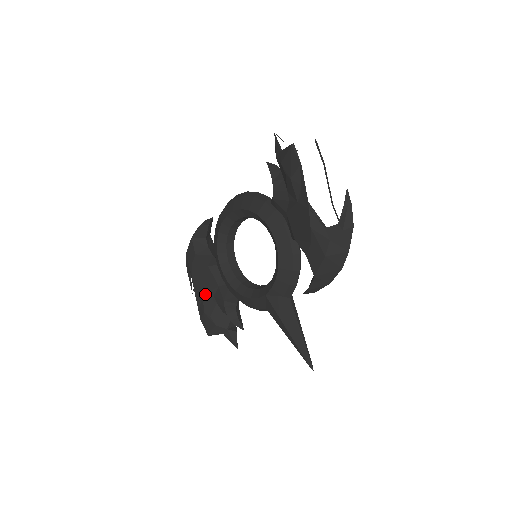
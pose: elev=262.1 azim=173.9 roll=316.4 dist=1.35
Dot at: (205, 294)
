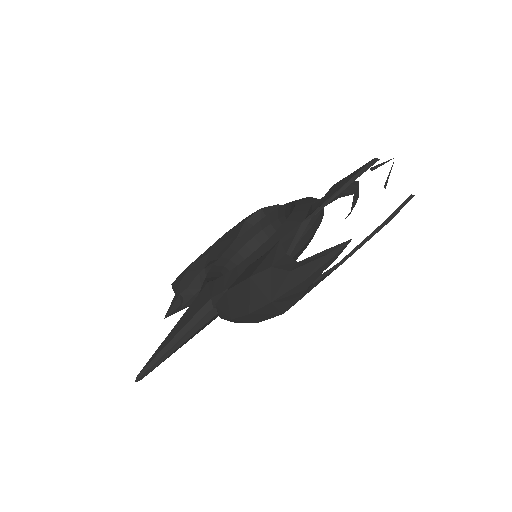
Dot at: (210, 254)
